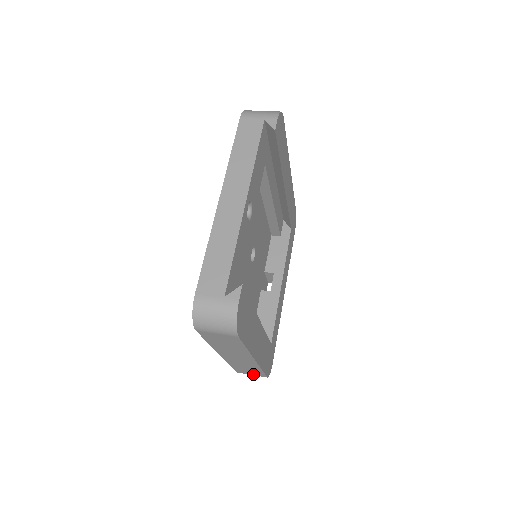
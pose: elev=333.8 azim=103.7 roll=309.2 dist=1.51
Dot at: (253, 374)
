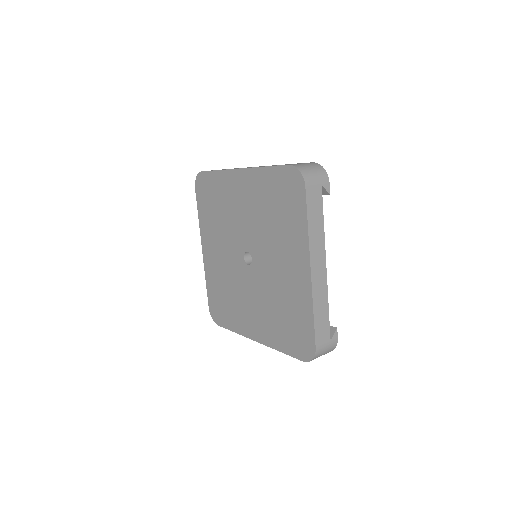
Dot at: occluded
